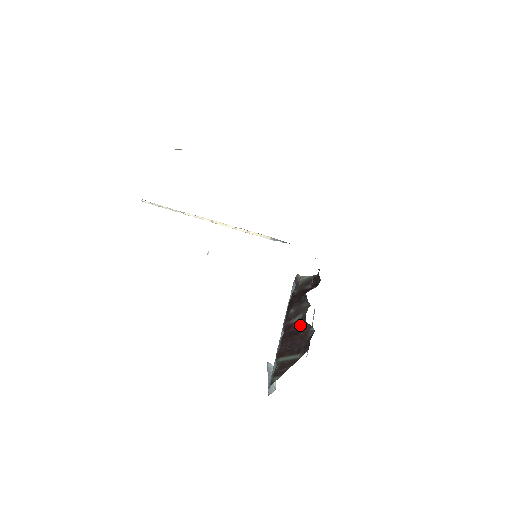
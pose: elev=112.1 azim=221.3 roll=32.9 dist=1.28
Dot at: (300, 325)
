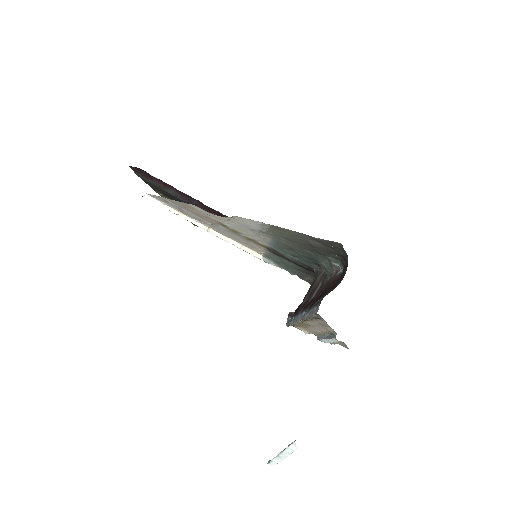
Dot at: (322, 288)
